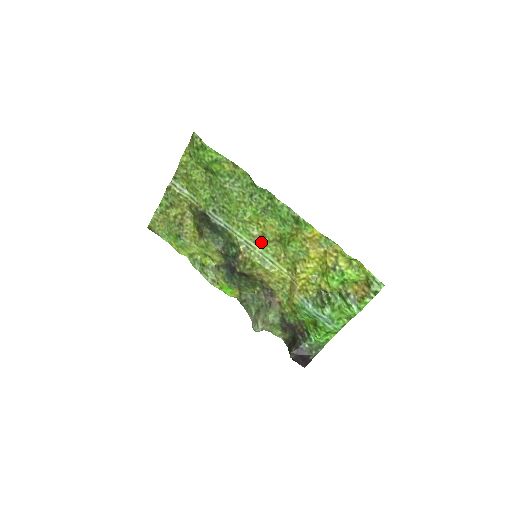
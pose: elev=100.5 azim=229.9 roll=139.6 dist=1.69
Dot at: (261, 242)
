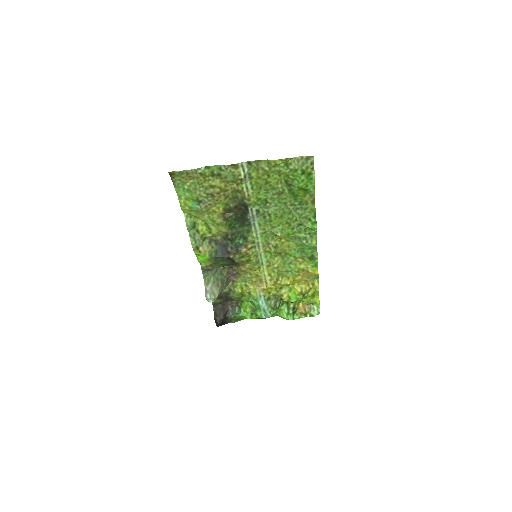
Dot at: (269, 249)
